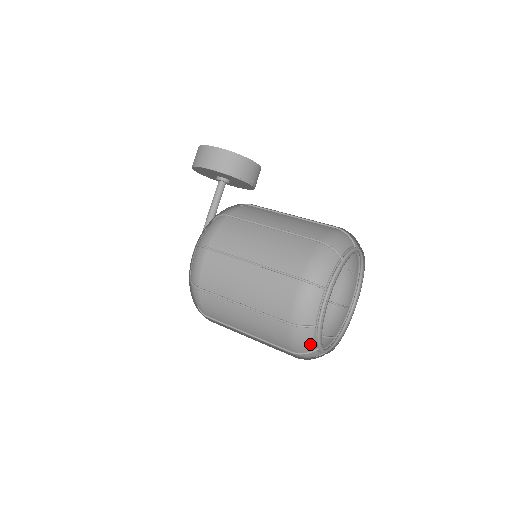
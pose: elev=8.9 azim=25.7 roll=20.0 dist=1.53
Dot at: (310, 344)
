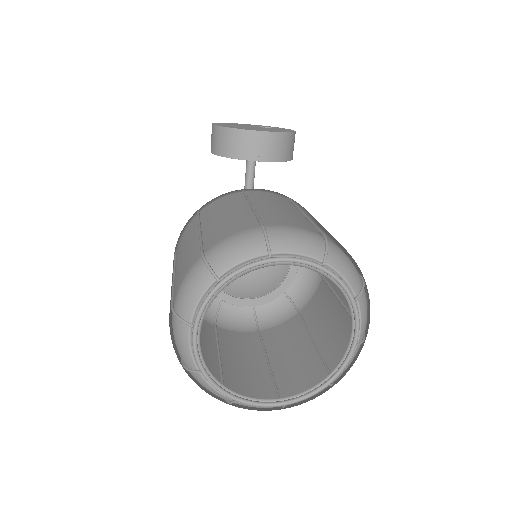
Dot at: (215, 392)
